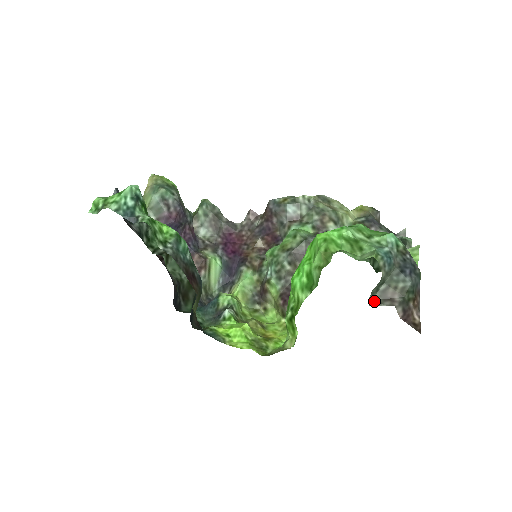
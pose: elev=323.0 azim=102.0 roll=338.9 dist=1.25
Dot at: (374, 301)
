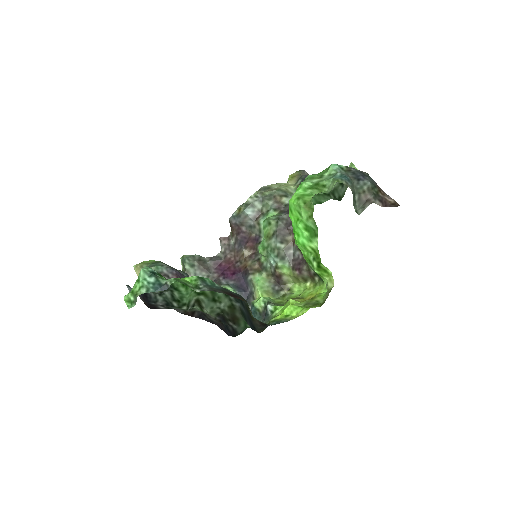
Dot at: (359, 210)
